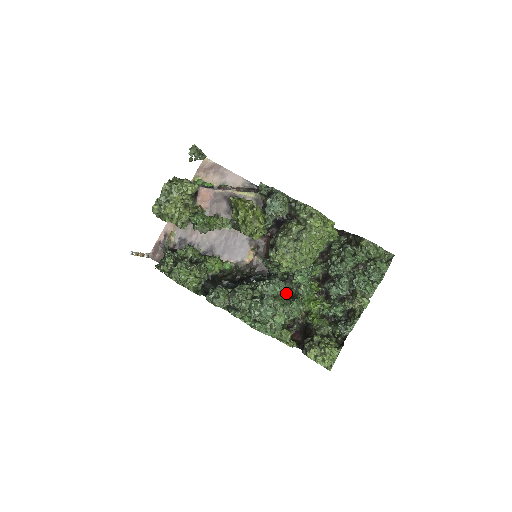
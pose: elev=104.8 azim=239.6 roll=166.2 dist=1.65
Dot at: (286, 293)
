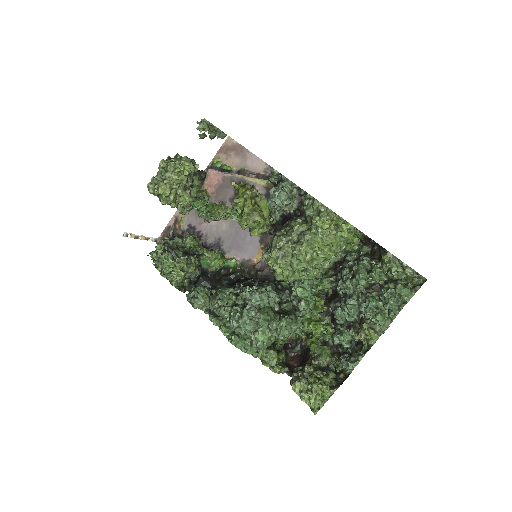
Dot at: (280, 306)
